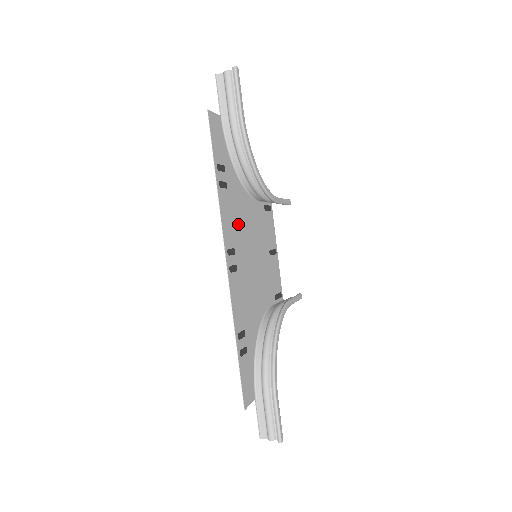
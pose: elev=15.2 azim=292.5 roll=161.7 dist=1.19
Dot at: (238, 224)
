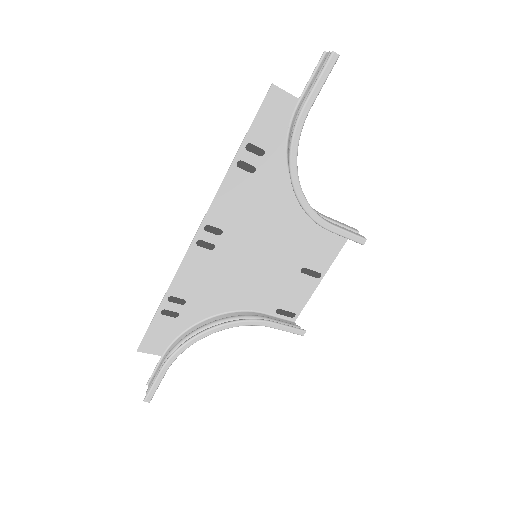
Dot at: (250, 214)
